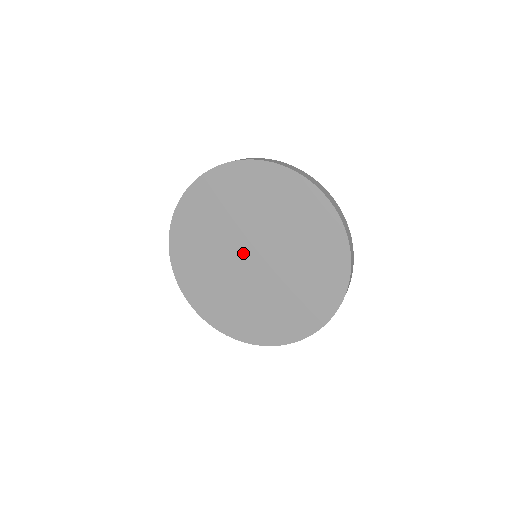
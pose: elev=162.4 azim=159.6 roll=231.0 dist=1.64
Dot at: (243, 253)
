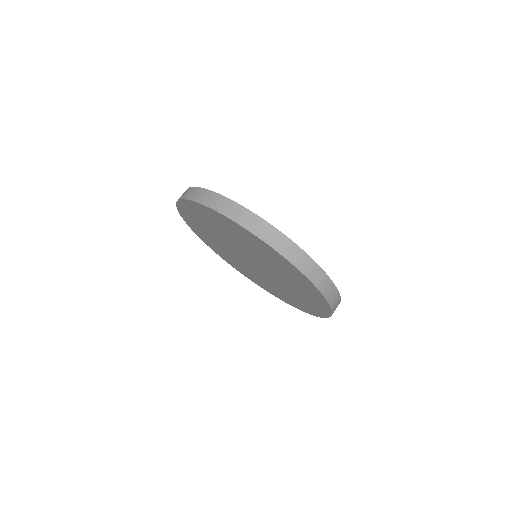
Dot at: (242, 255)
